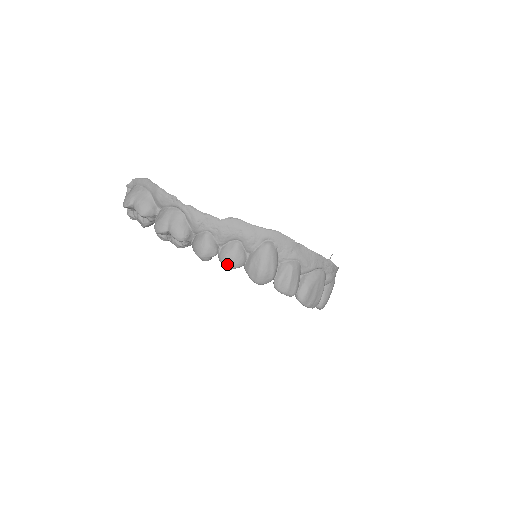
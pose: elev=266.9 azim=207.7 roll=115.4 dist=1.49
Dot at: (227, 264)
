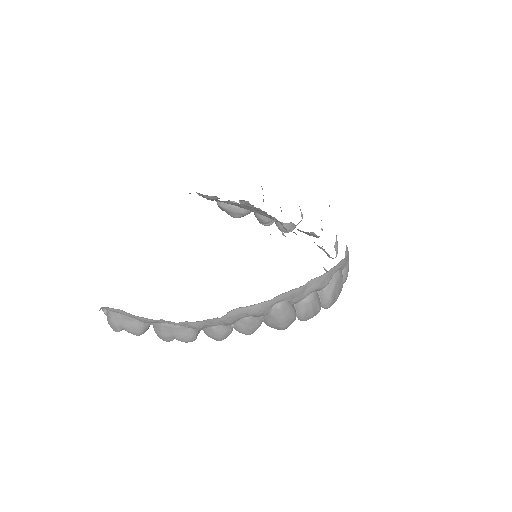
Dot at: (247, 334)
